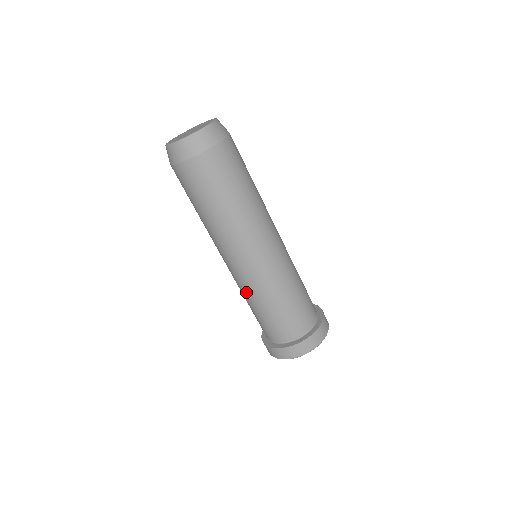
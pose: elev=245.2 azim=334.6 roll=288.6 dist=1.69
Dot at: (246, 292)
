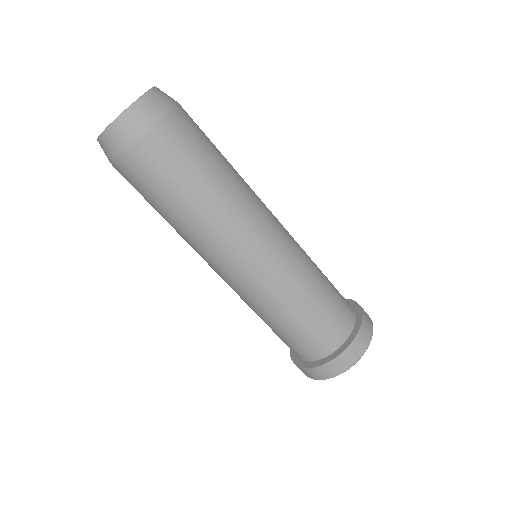
Dot at: (280, 293)
